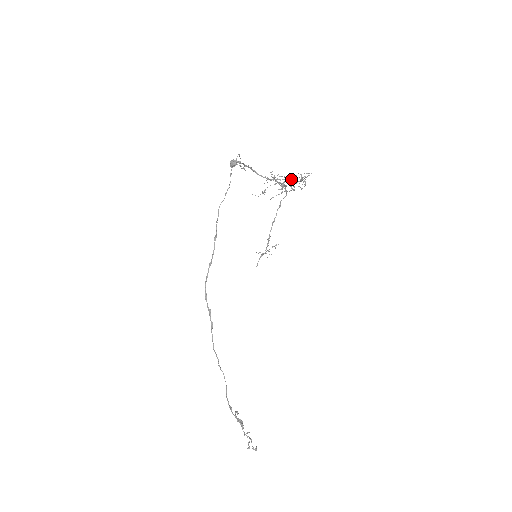
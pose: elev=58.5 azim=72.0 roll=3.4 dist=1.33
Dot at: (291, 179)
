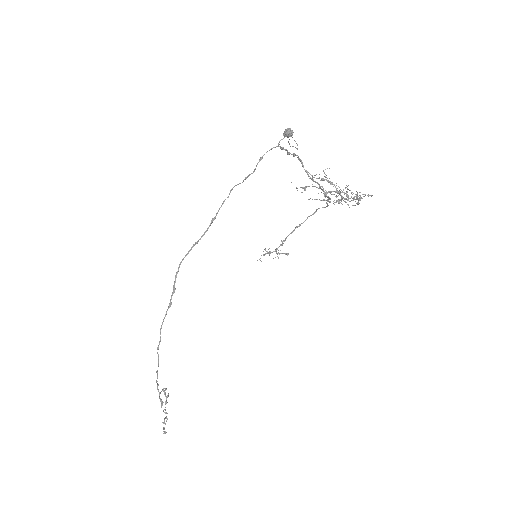
Dot at: occluded
